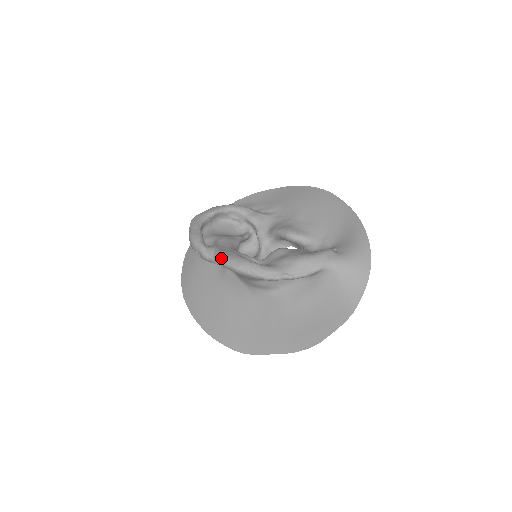
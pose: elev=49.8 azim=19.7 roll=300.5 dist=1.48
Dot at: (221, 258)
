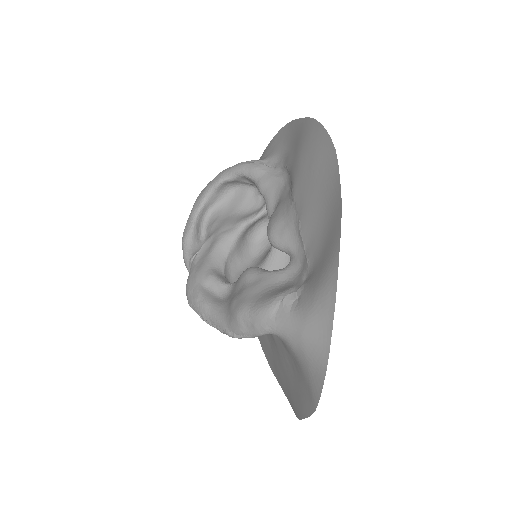
Dot at: occluded
